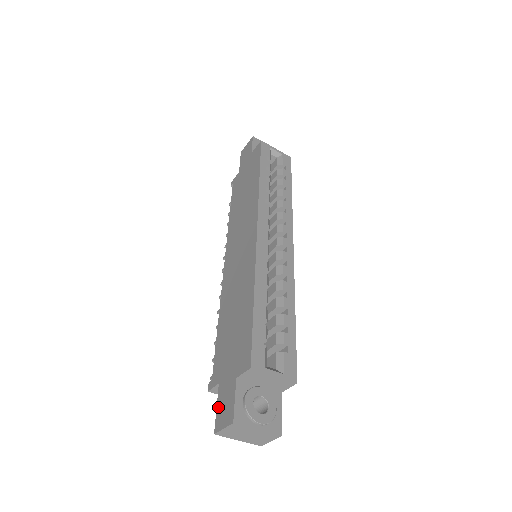
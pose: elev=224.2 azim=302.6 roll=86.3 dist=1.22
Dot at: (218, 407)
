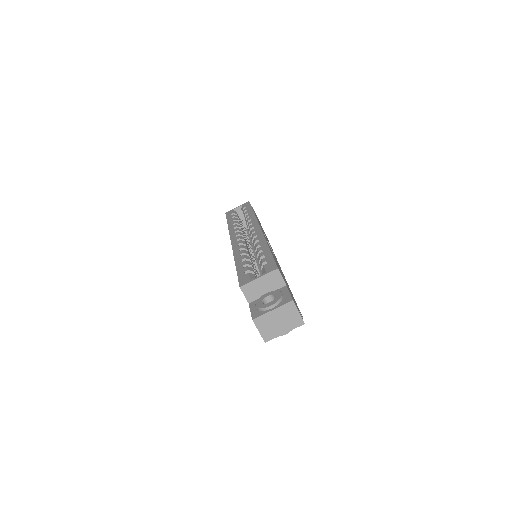
Dot at: occluded
